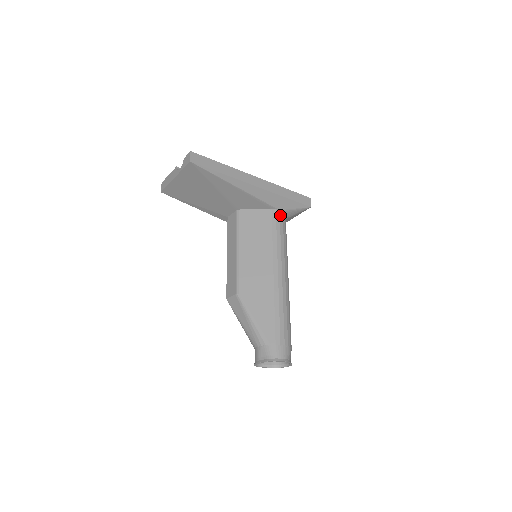
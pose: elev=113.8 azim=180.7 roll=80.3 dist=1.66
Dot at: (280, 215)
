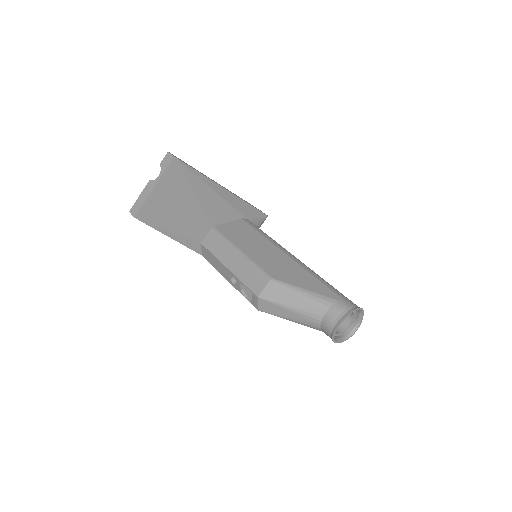
Dot at: (251, 222)
